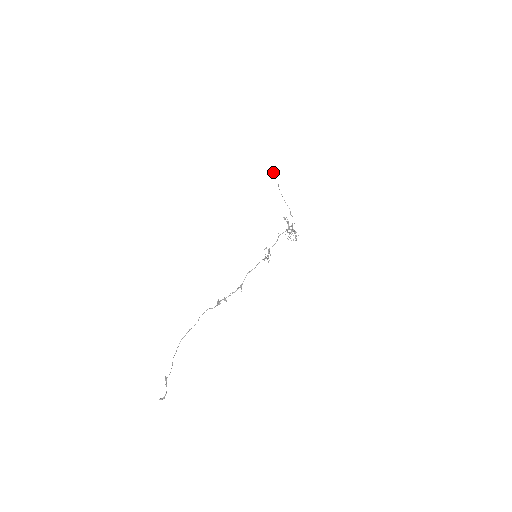
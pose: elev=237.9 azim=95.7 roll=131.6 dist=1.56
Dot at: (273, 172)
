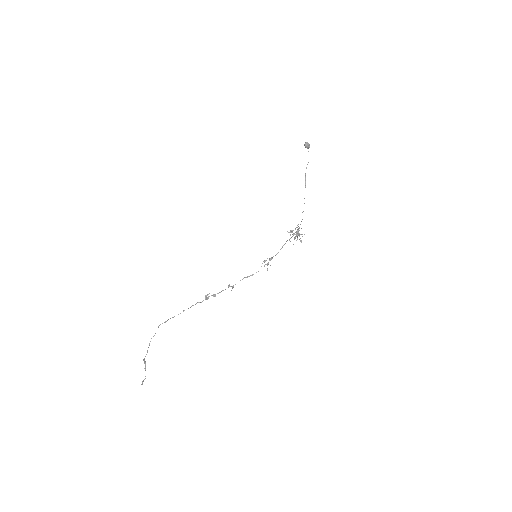
Dot at: (307, 148)
